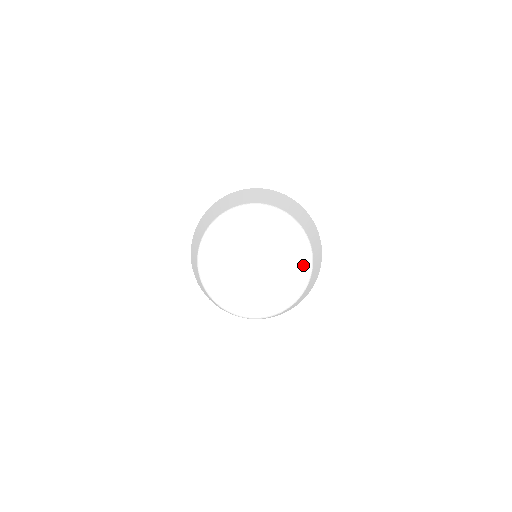
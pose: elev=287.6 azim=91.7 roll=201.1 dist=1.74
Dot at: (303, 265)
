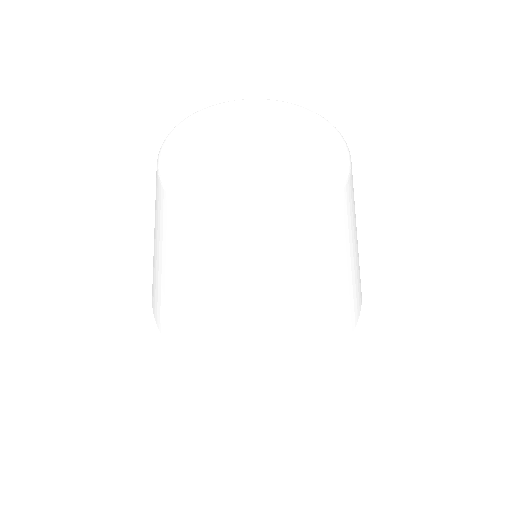
Dot at: (334, 138)
